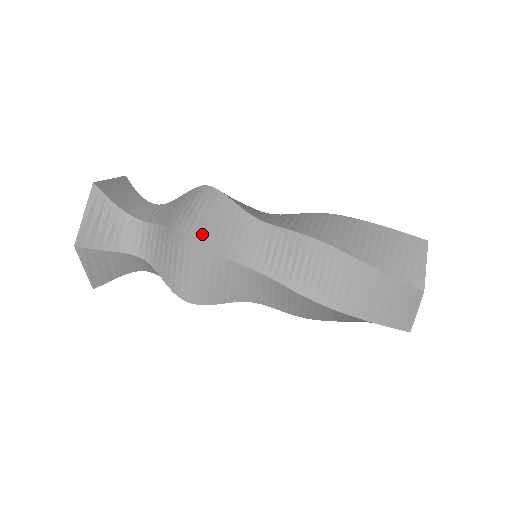
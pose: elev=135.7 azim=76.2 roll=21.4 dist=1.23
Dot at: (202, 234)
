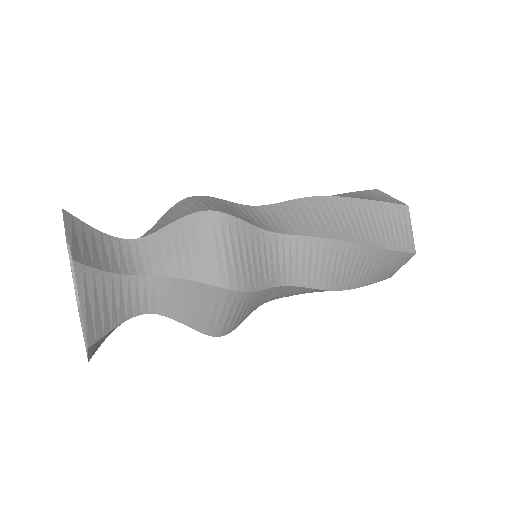
Dot at: (222, 210)
